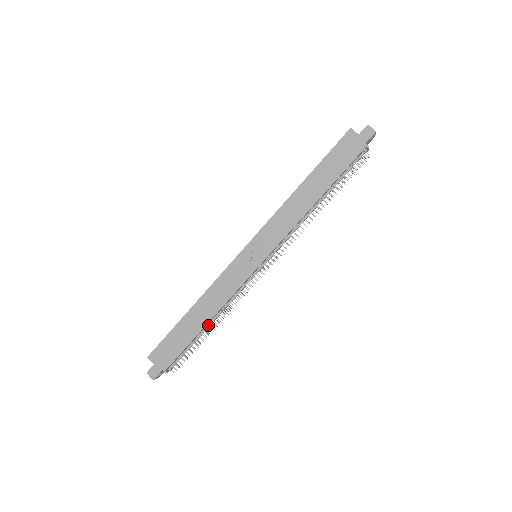
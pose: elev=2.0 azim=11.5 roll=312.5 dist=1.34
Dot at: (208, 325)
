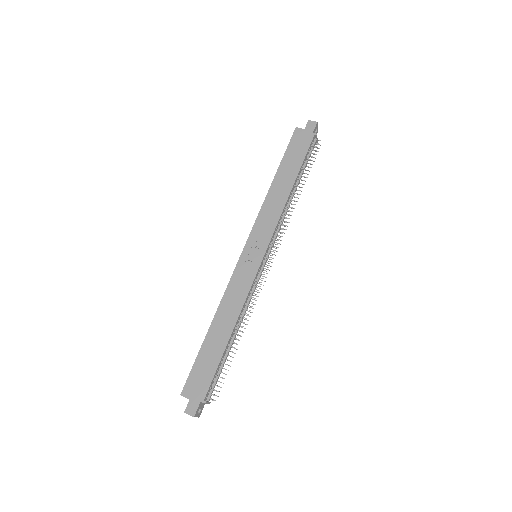
Dot at: (233, 337)
